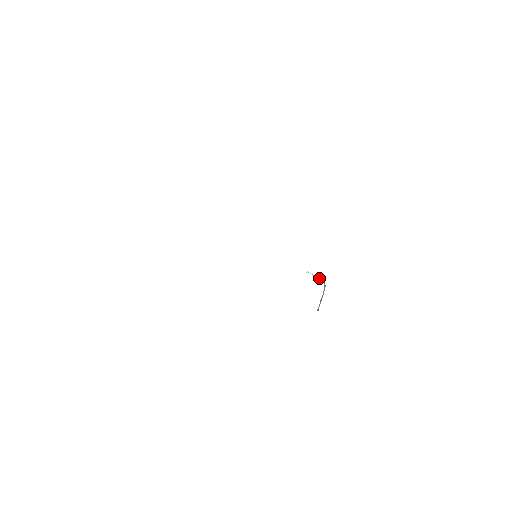
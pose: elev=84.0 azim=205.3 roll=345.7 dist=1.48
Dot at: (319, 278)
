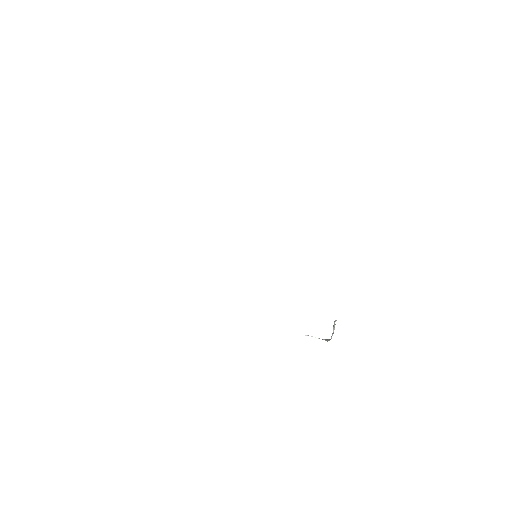
Dot at: occluded
